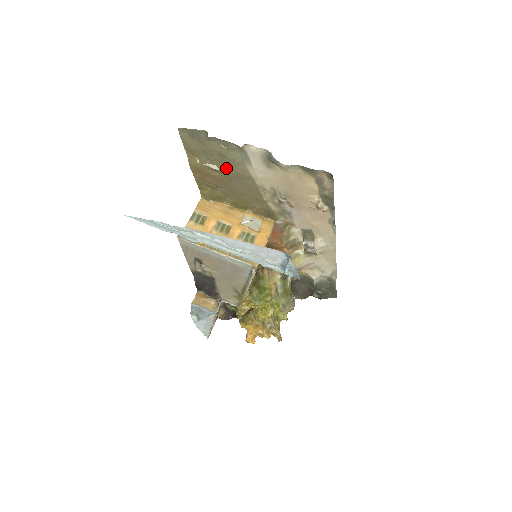
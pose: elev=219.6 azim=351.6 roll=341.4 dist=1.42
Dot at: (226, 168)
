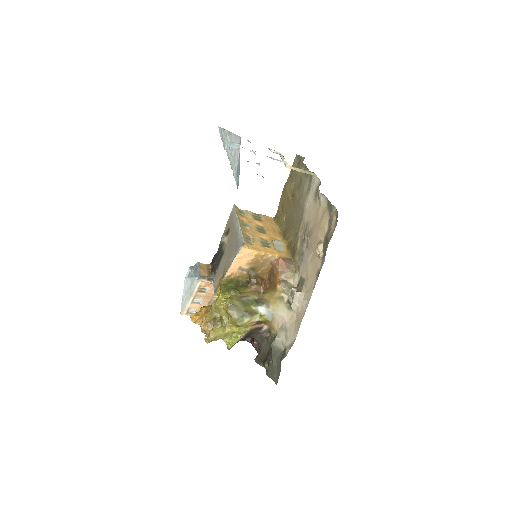
Dot at: (298, 195)
